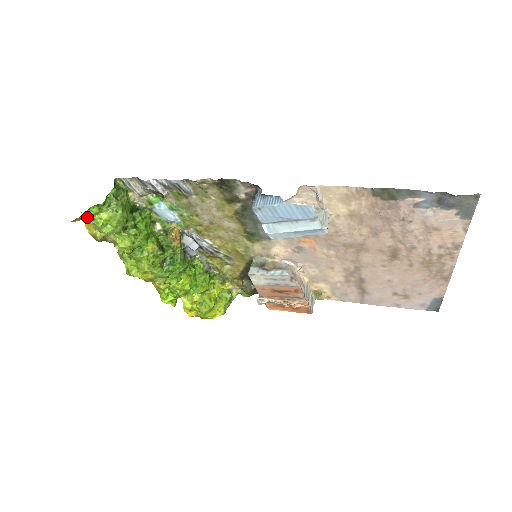
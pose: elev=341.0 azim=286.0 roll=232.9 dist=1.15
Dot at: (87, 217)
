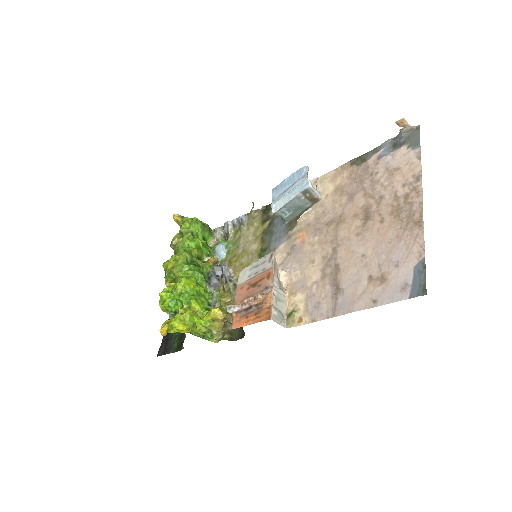
Dot at: (182, 223)
